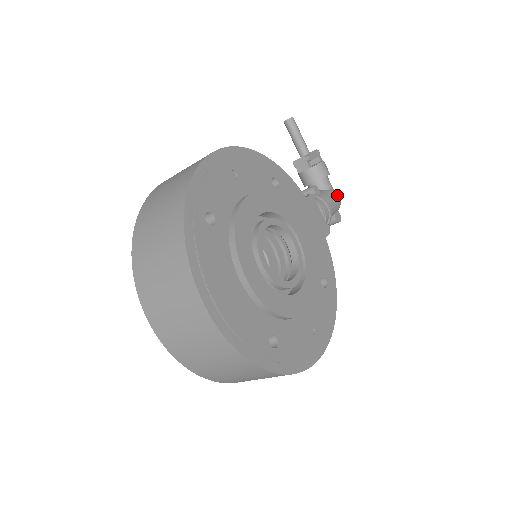
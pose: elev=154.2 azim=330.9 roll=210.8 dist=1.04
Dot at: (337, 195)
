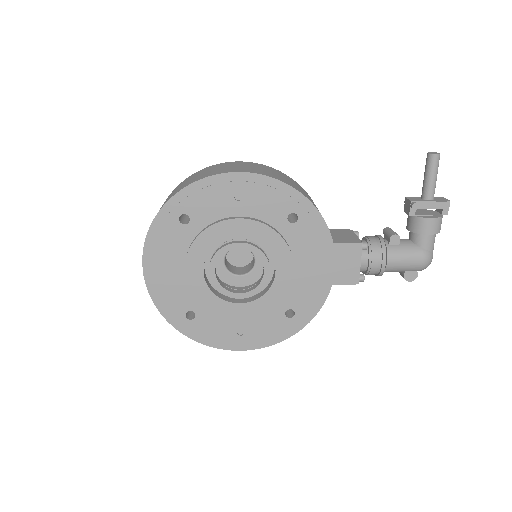
Dot at: (422, 258)
